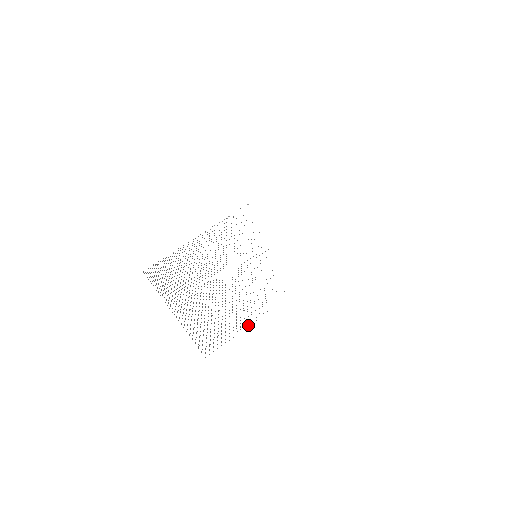
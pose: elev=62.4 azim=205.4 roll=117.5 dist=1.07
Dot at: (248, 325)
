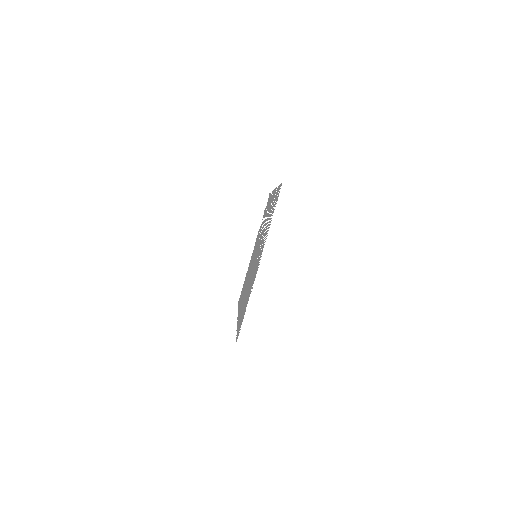
Dot at: (245, 309)
